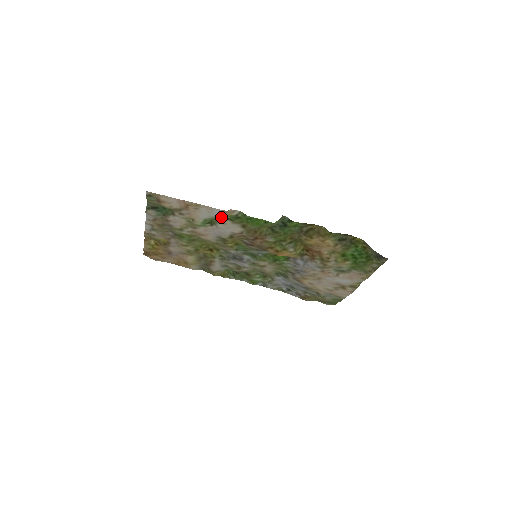
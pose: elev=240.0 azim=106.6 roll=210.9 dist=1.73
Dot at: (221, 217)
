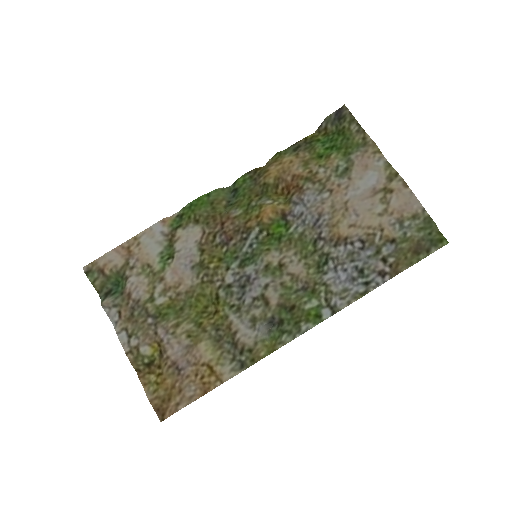
Dot at: (169, 235)
